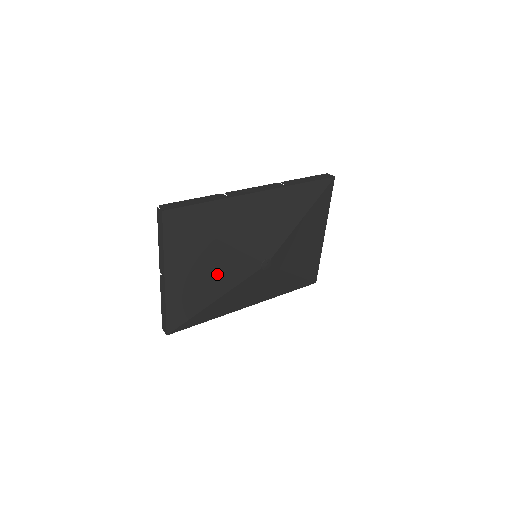
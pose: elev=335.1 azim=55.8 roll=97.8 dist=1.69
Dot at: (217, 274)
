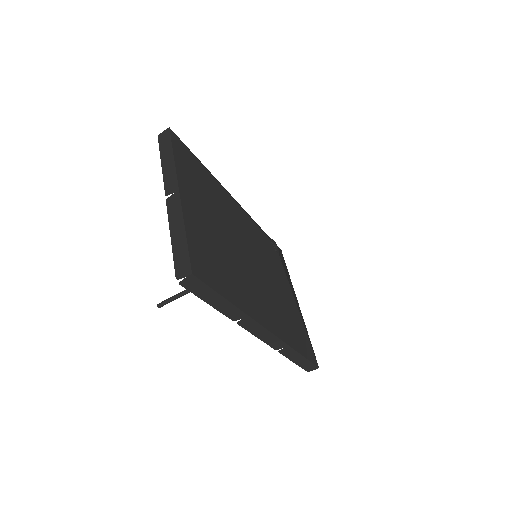
Dot at: (233, 224)
